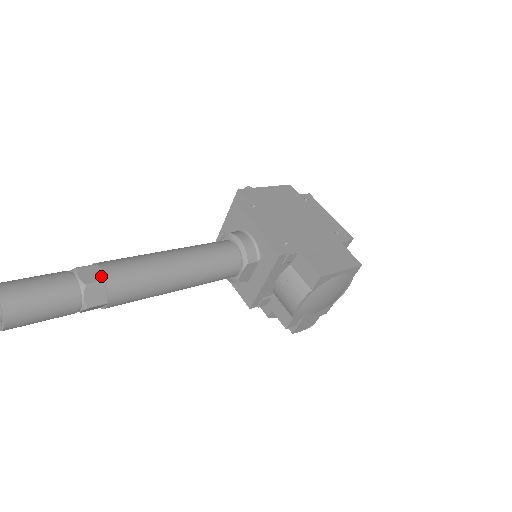
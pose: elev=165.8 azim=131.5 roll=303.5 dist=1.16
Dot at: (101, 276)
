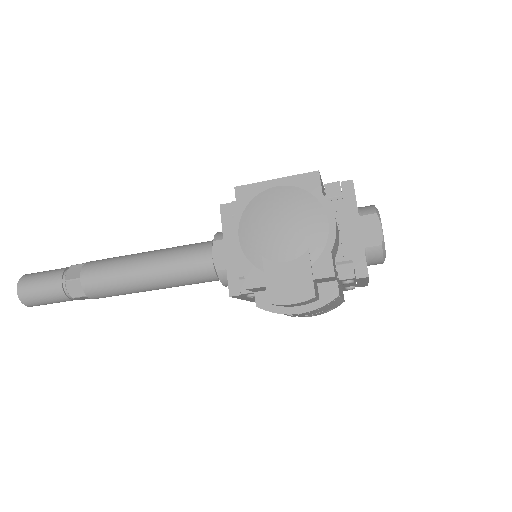
Dot at: occluded
